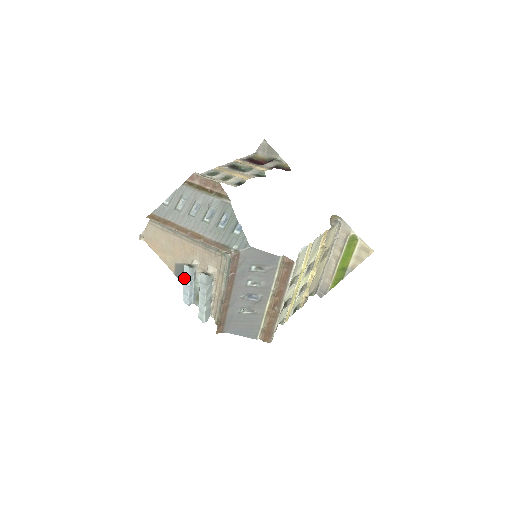
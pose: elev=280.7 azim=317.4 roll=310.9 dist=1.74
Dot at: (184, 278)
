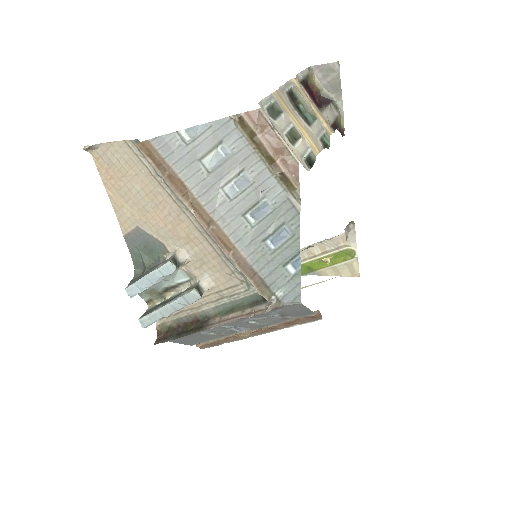
Dot at: (154, 273)
